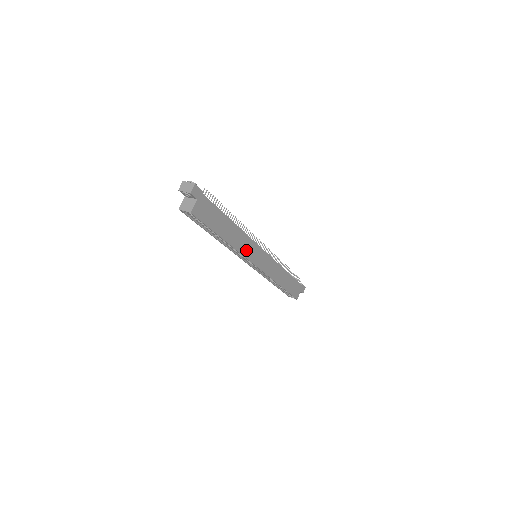
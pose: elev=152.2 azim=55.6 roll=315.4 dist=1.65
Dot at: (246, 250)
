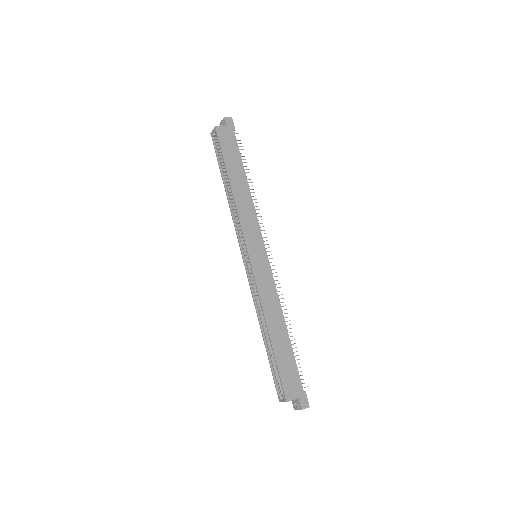
Dot at: (246, 222)
